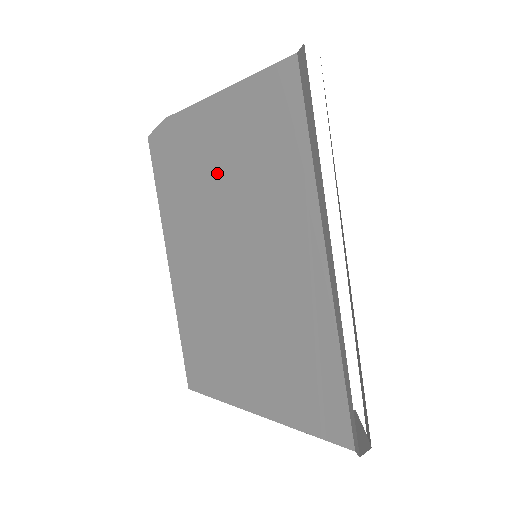
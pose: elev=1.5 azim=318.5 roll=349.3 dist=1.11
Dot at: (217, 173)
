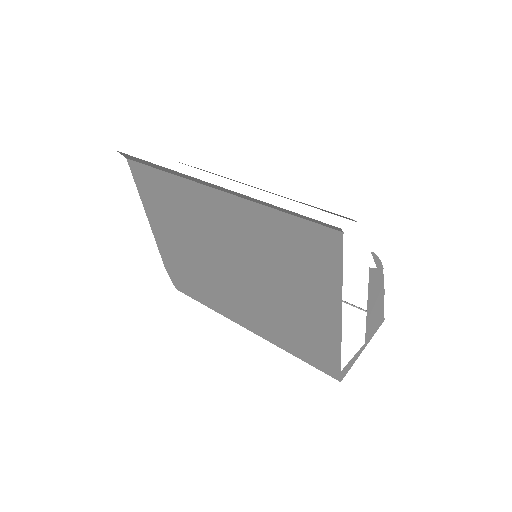
Dot at: (185, 246)
